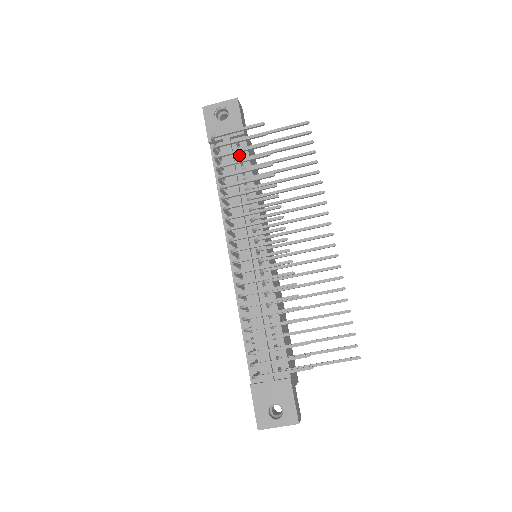
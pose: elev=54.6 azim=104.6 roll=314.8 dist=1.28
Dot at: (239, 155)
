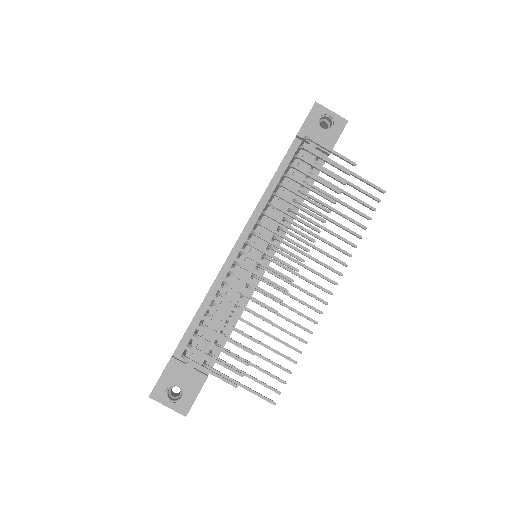
Dot at: (311, 167)
